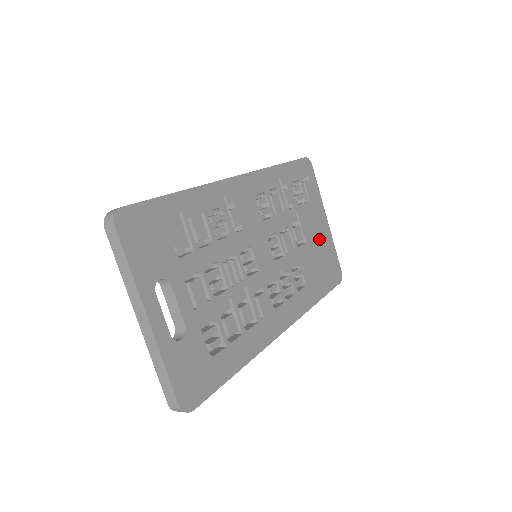
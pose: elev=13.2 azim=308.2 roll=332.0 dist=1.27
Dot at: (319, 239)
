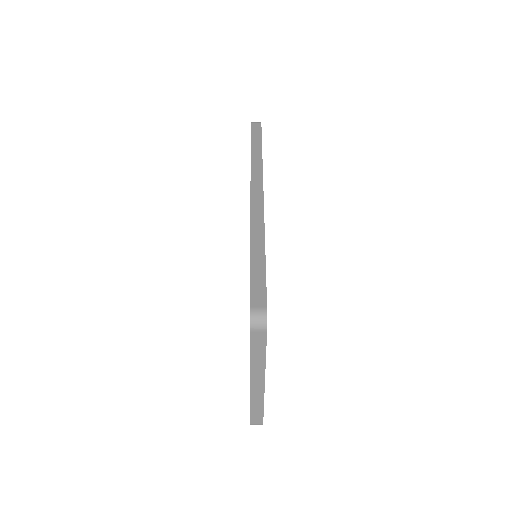
Dot at: occluded
